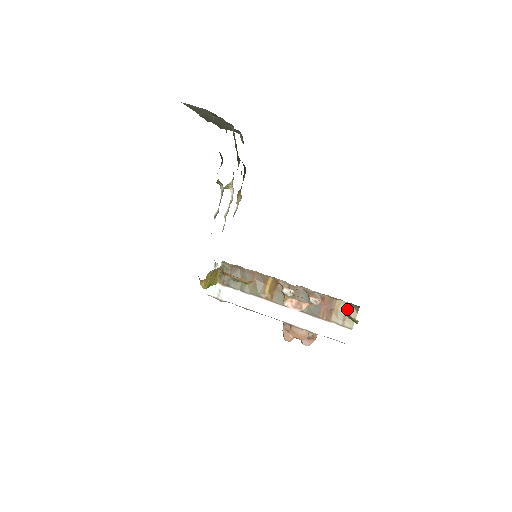
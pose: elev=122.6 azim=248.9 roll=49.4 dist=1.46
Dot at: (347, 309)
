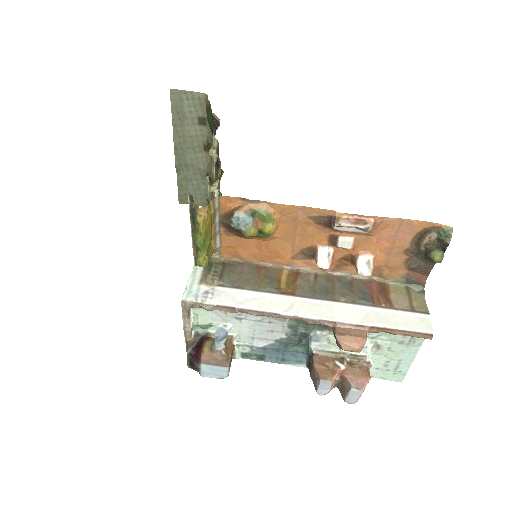
Dot at: (408, 292)
